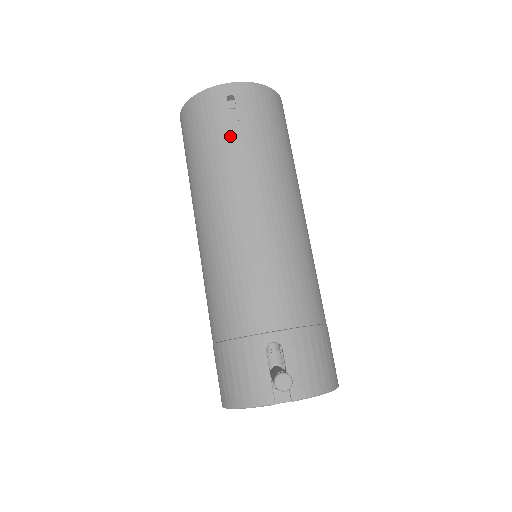
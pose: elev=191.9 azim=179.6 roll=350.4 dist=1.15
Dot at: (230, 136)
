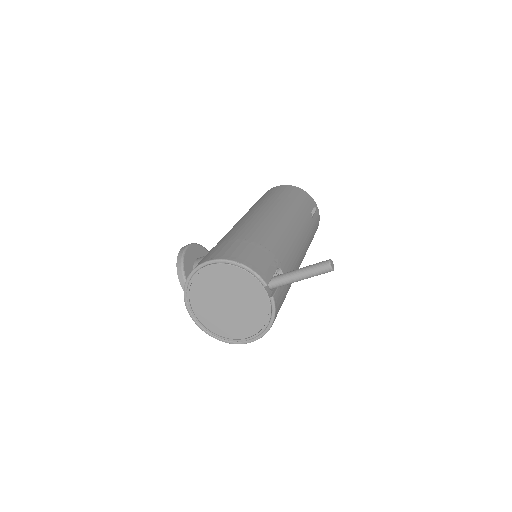
Dot at: (309, 213)
